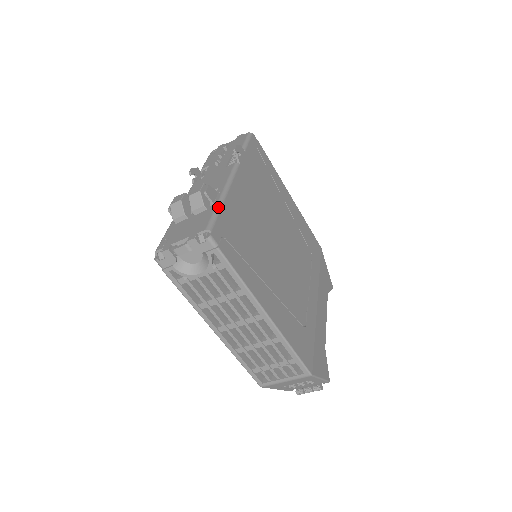
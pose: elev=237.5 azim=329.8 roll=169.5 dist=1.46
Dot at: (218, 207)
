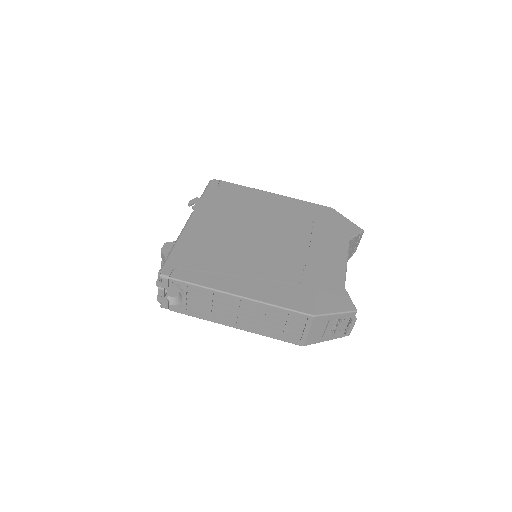
Dot at: (170, 252)
